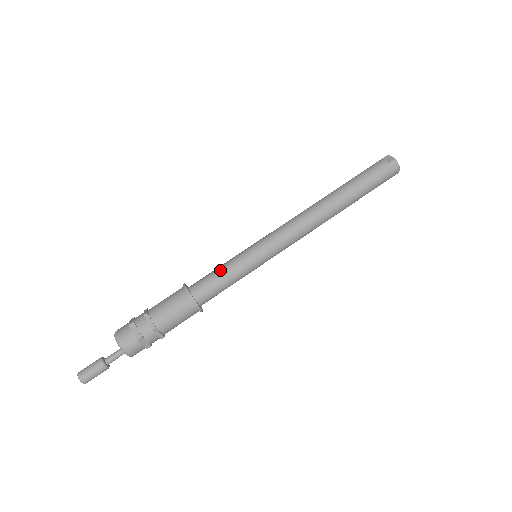
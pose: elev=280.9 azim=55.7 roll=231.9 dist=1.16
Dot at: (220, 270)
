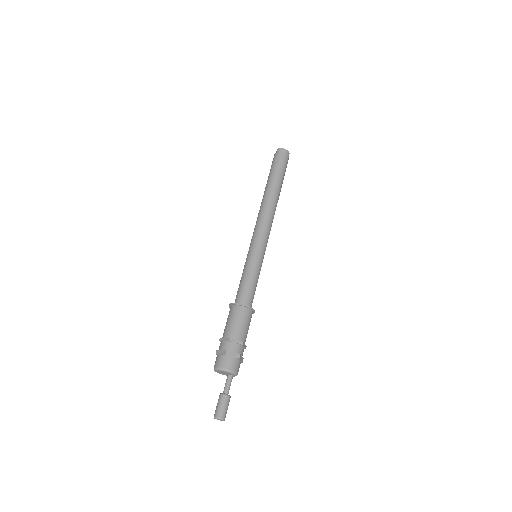
Dot at: (241, 279)
